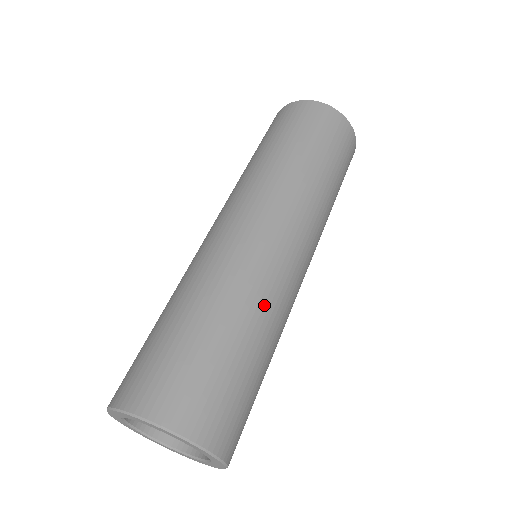
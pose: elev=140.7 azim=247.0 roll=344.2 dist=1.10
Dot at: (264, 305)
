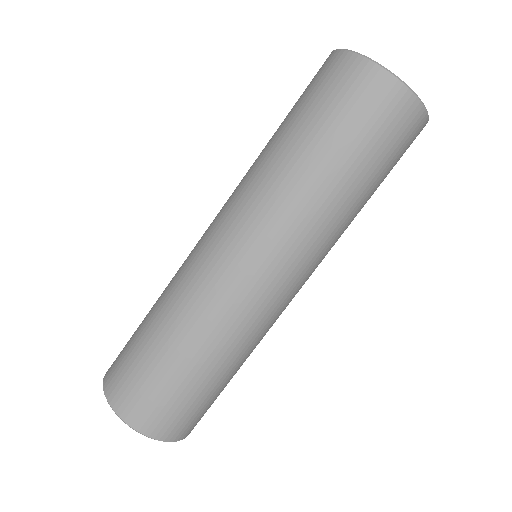
Dot at: (237, 344)
